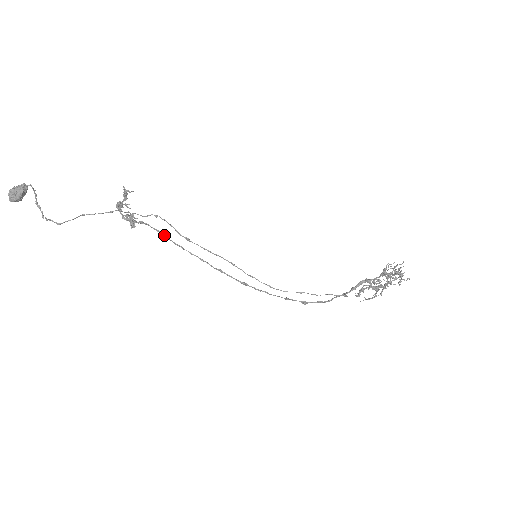
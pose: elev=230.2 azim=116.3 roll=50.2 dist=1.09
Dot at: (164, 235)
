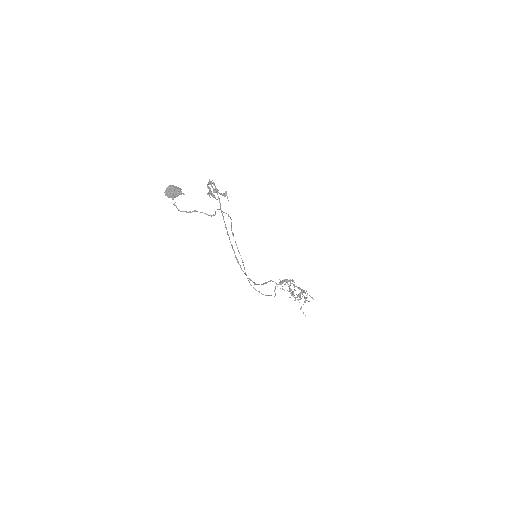
Dot at: (220, 204)
